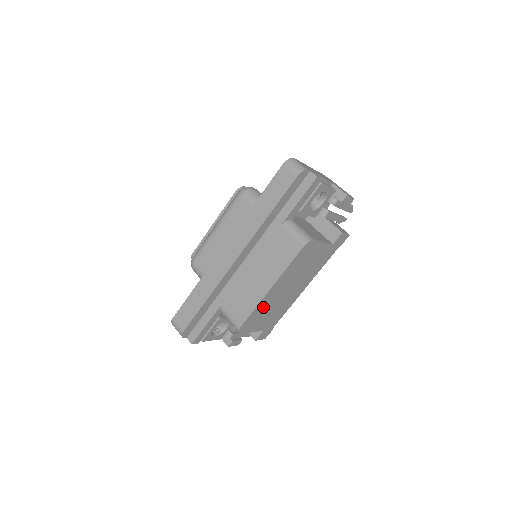
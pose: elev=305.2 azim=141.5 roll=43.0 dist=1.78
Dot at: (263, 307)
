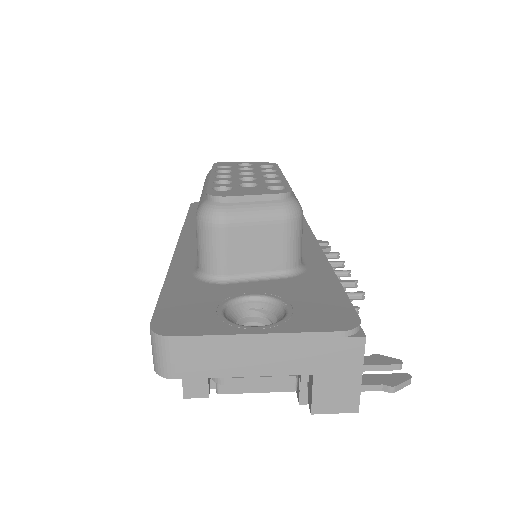
Dot at: occluded
